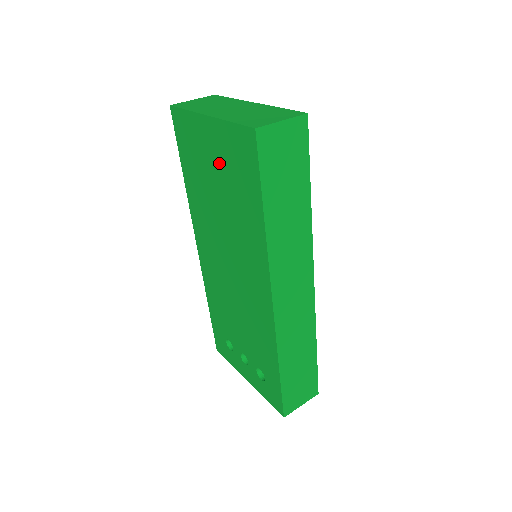
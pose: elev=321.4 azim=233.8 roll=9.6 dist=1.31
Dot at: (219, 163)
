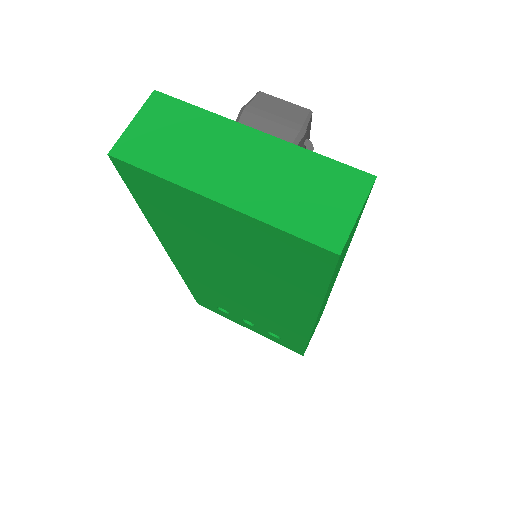
Dot at: (238, 240)
